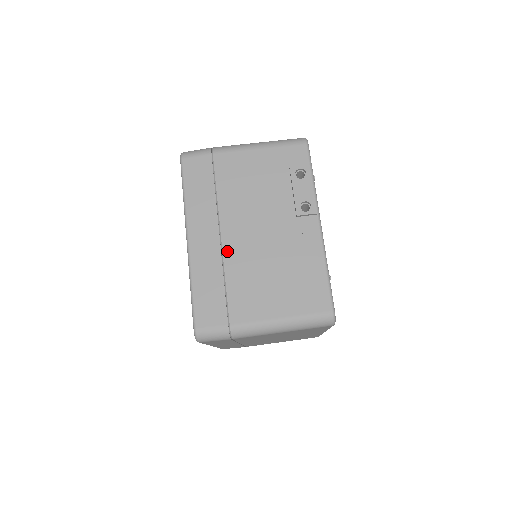
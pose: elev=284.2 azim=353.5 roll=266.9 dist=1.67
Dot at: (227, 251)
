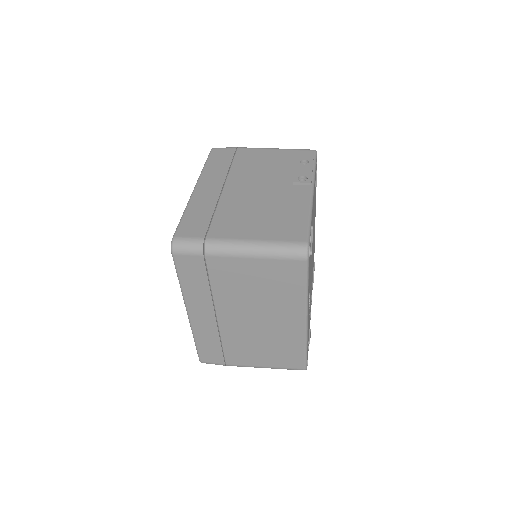
Dot at: (225, 196)
